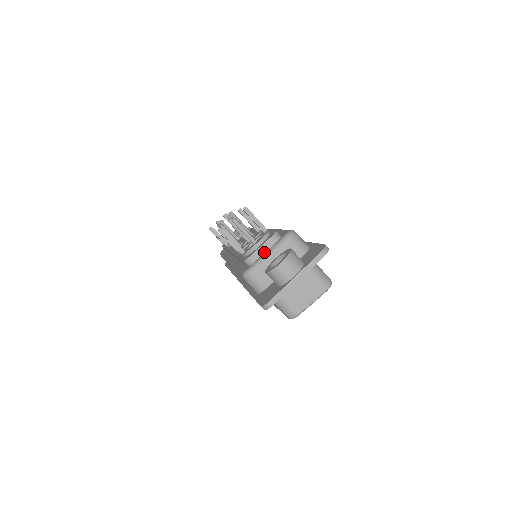
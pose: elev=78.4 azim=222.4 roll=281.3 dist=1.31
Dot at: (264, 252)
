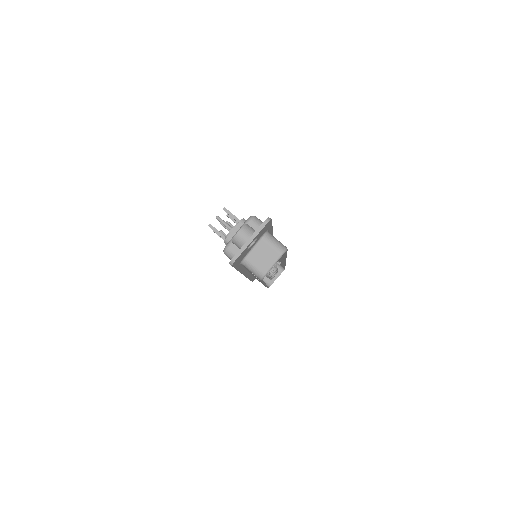
Dot at: (236, 233)
